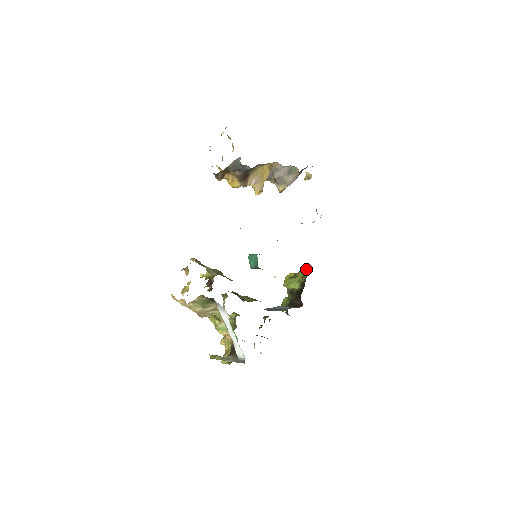
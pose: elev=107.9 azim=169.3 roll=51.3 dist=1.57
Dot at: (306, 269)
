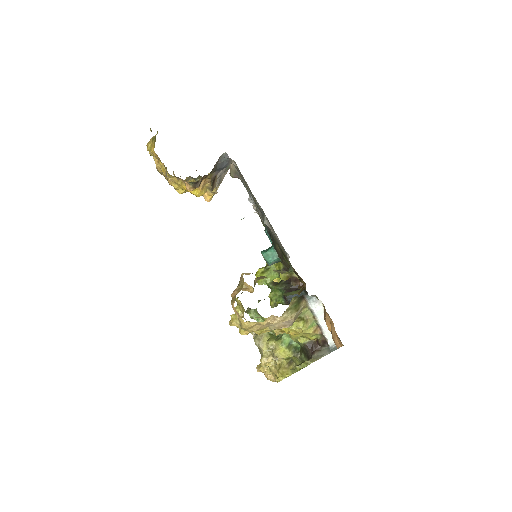
Dot at: occluded
